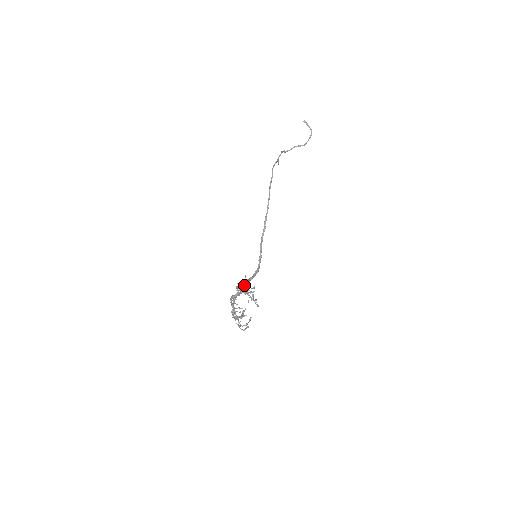
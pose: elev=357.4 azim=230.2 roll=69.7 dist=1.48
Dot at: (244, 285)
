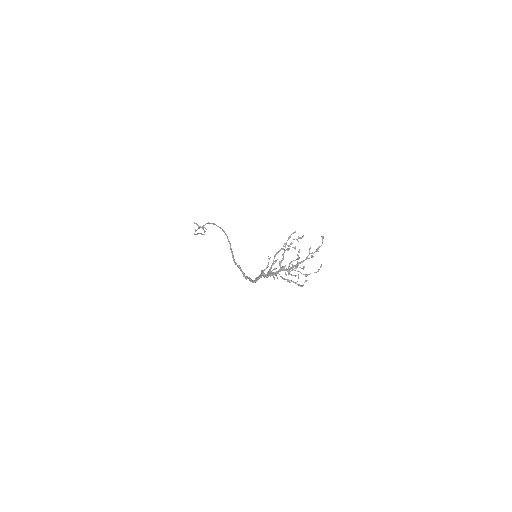
Dot at: occluded
